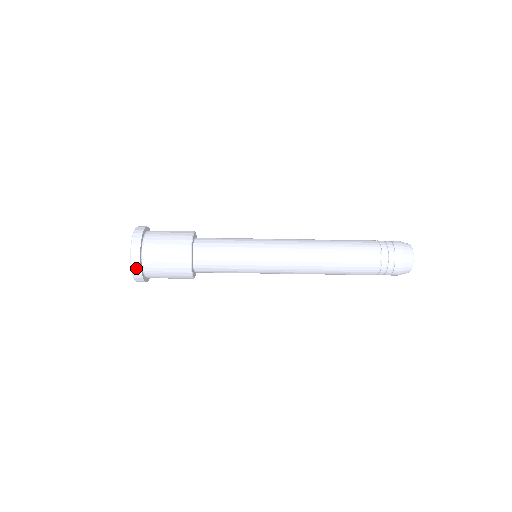
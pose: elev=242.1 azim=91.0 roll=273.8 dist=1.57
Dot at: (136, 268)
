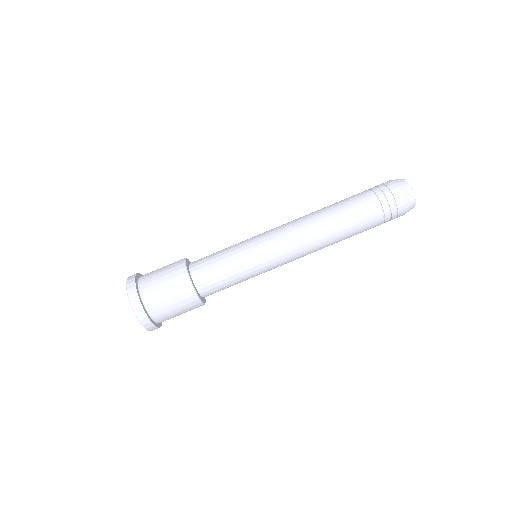
Dot at: (143, 318)
